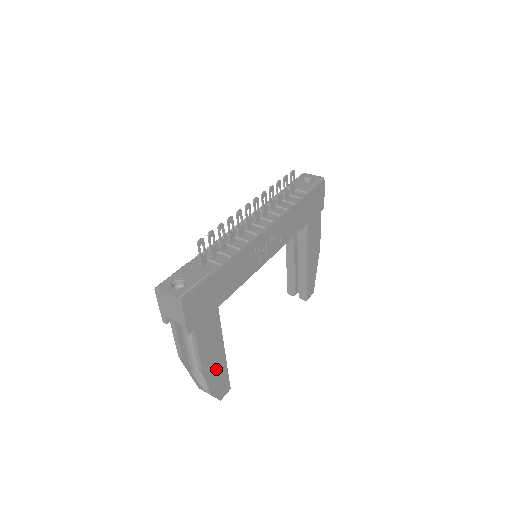
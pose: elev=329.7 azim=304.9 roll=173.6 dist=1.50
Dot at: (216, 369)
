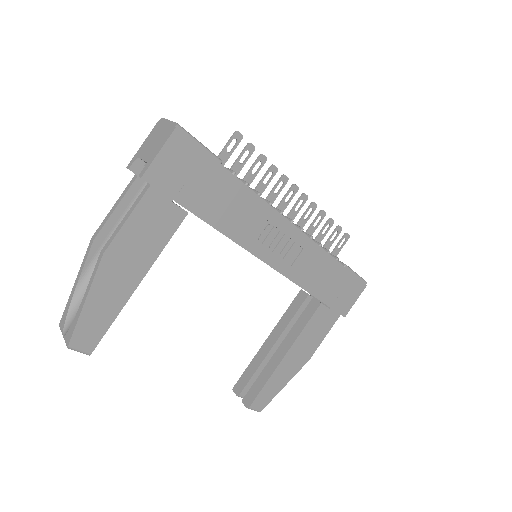
Dot at: (111, 287)
